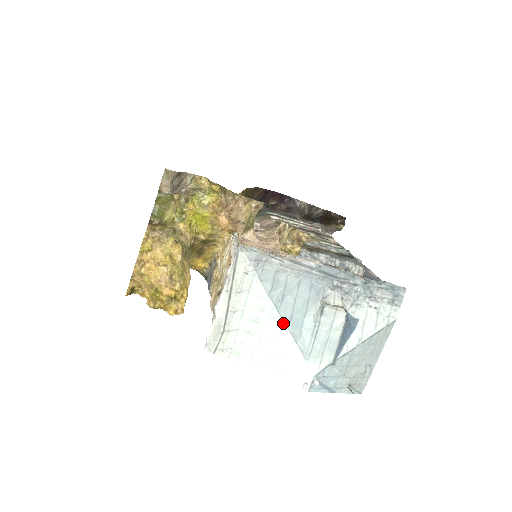
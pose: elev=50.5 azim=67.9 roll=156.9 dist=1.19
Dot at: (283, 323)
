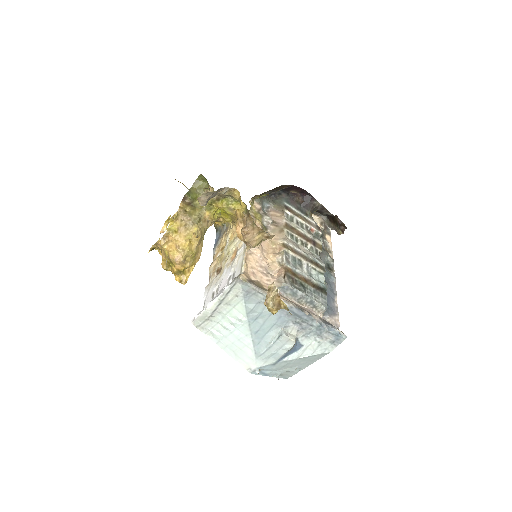
Dot at: (250, 333)
